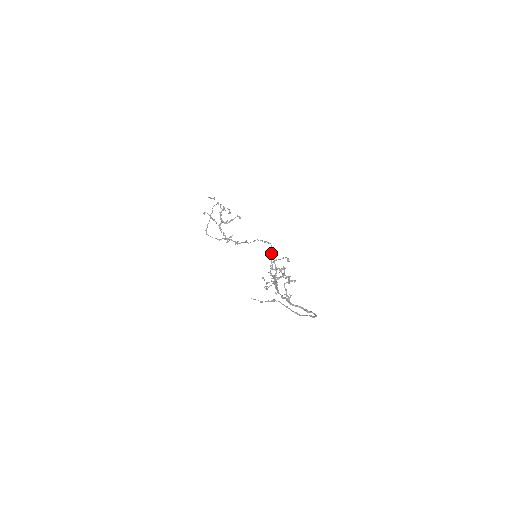
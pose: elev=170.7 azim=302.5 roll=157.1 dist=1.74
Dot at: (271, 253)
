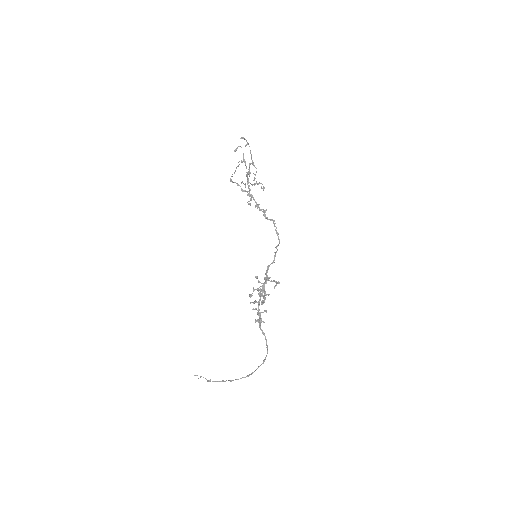
Dot at: (277, 249)
